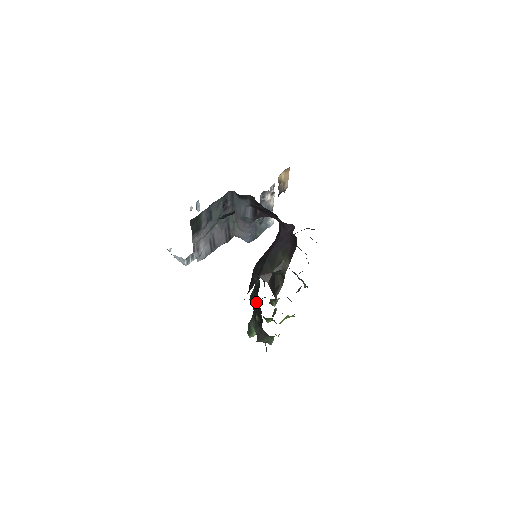
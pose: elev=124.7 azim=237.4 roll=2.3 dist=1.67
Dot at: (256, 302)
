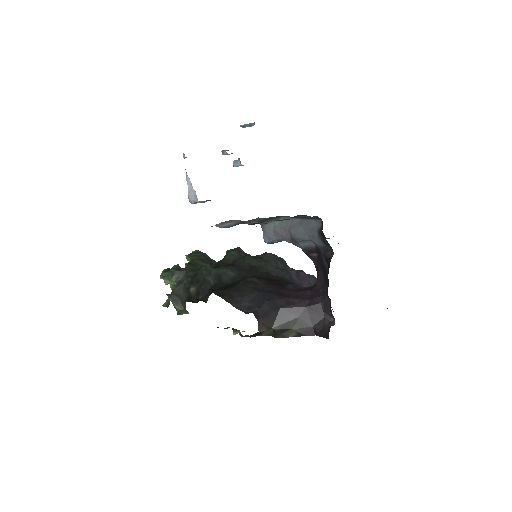
Dot at: (209, 282)
